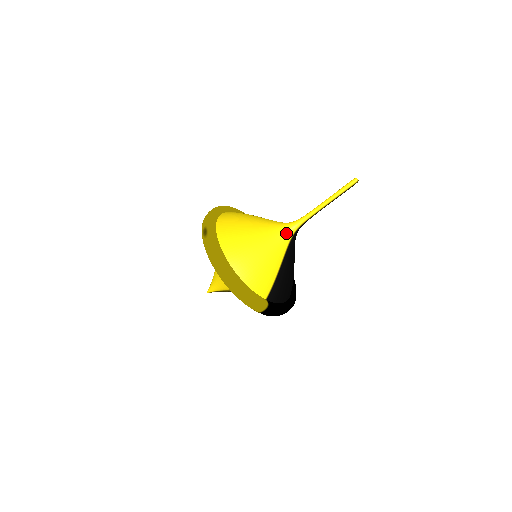
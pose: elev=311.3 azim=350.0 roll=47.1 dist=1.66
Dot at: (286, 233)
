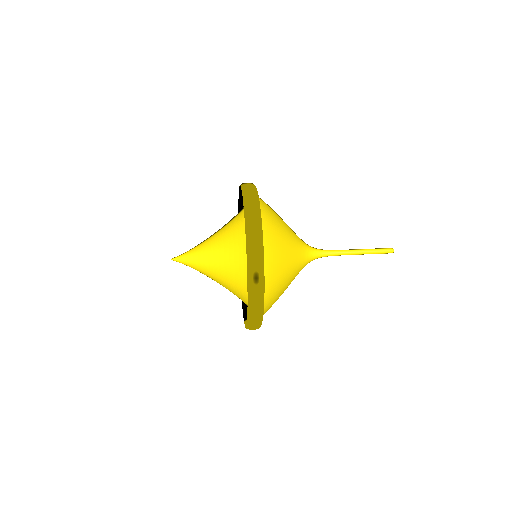
Dot at: occluded
